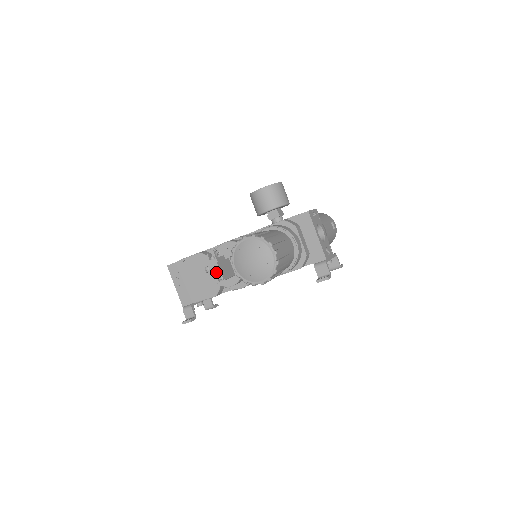
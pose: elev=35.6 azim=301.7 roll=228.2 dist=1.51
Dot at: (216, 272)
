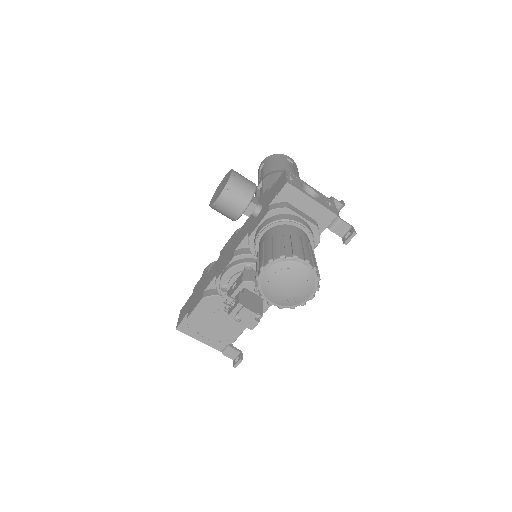
Dot at: (249, 315)
